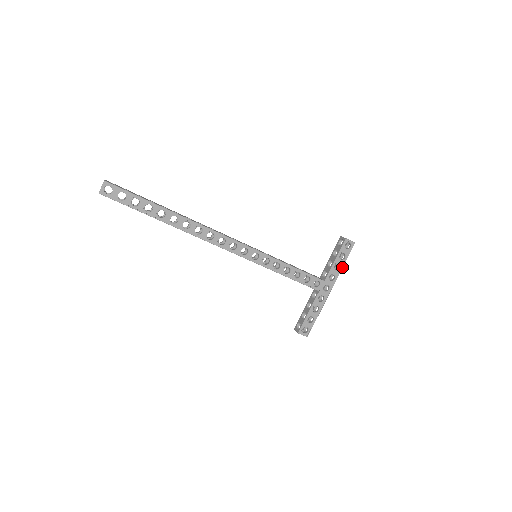
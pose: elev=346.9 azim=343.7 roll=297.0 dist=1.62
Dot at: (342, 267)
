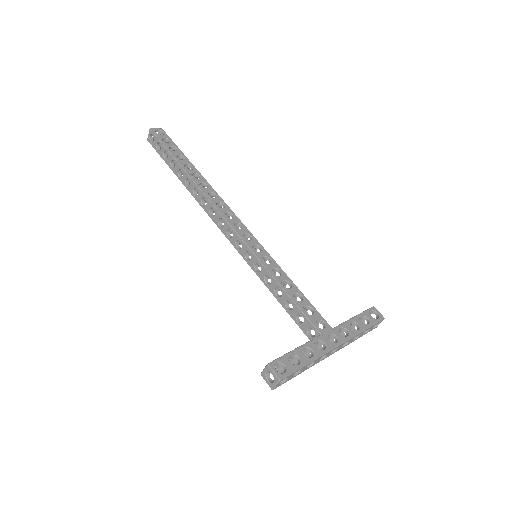
Dot at: (362, 331)
